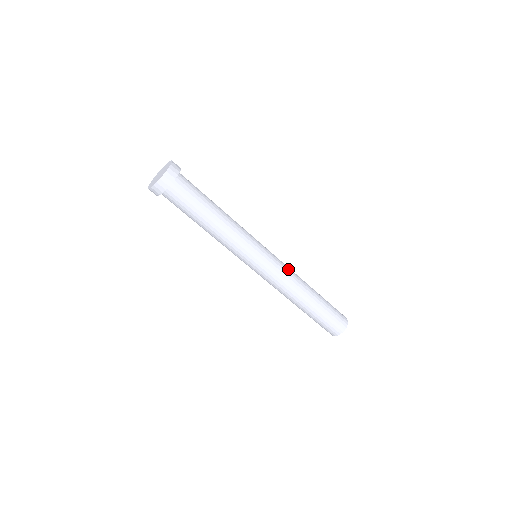
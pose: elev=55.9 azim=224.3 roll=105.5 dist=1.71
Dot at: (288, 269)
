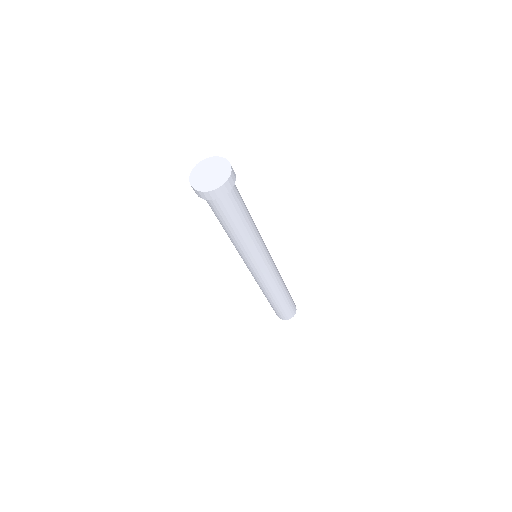
Dot at: (276, 275)
